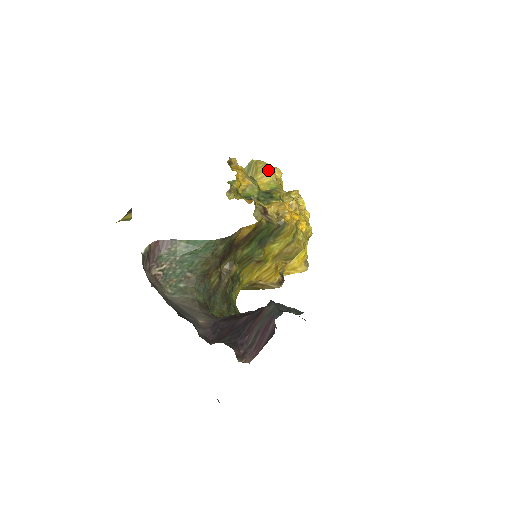
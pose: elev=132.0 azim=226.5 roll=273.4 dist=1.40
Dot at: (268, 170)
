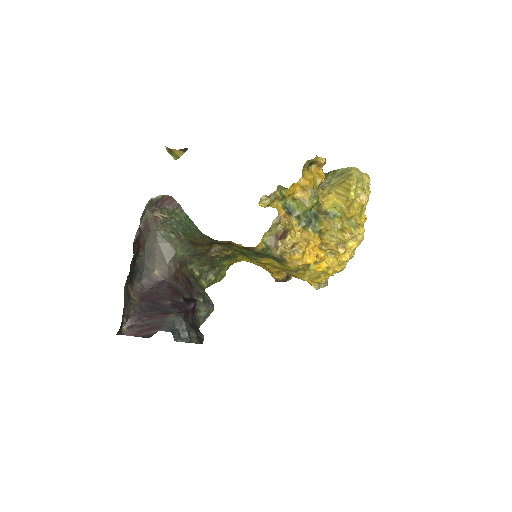
Dot at: (347, 194)
